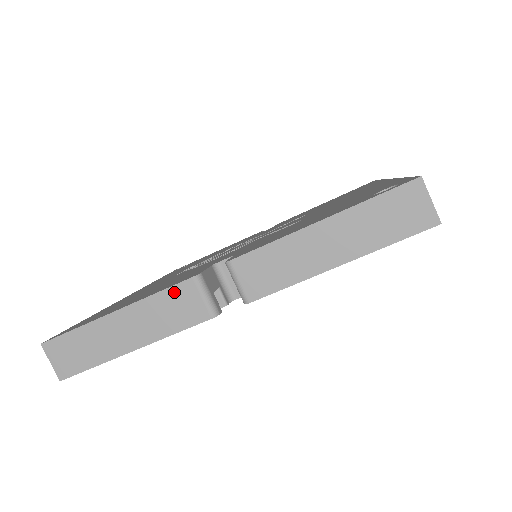
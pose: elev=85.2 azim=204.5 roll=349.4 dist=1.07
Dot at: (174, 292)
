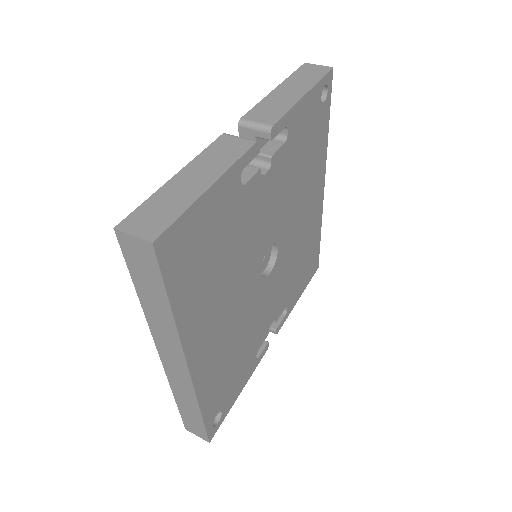
Dot at: (216, 145)
